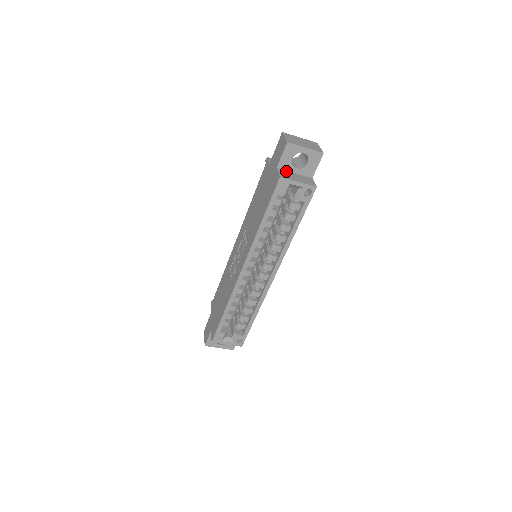
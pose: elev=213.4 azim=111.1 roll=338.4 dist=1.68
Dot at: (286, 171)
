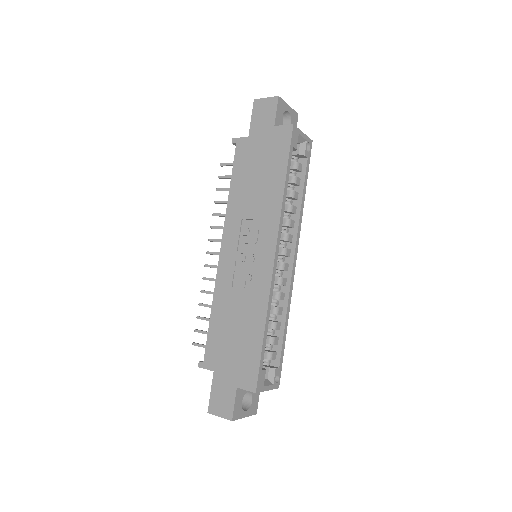
Dot at: occluded
